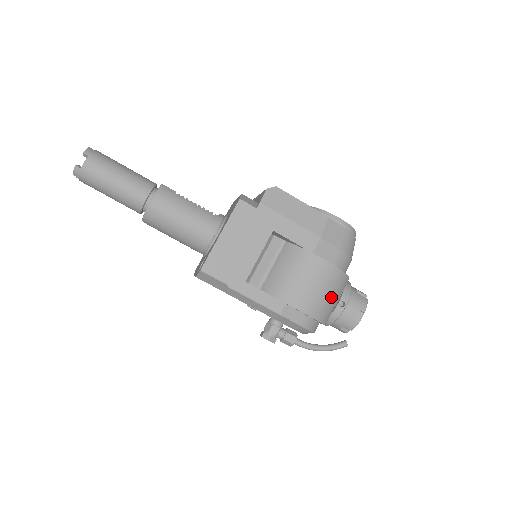
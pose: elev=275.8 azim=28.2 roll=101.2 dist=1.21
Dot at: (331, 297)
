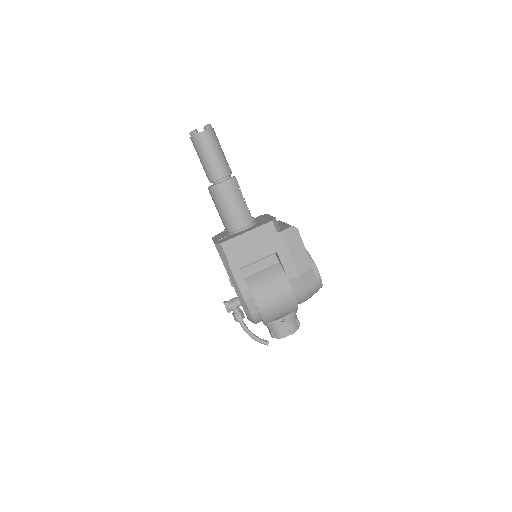
Dot at: (280, 312)
